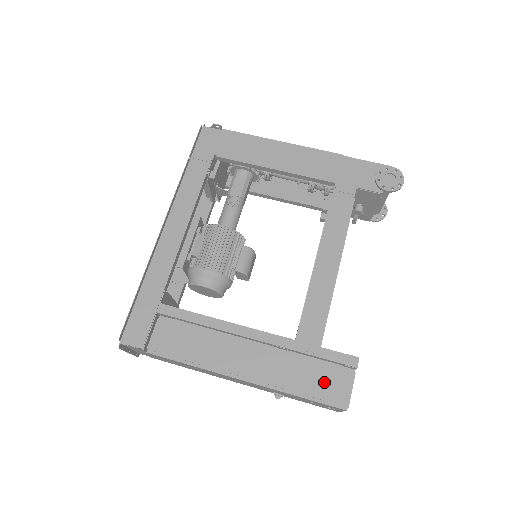
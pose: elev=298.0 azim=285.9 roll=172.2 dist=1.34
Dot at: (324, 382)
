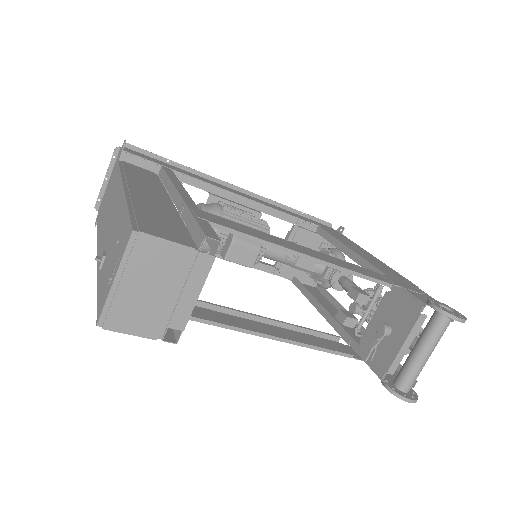
Dot at: (162, 224)
